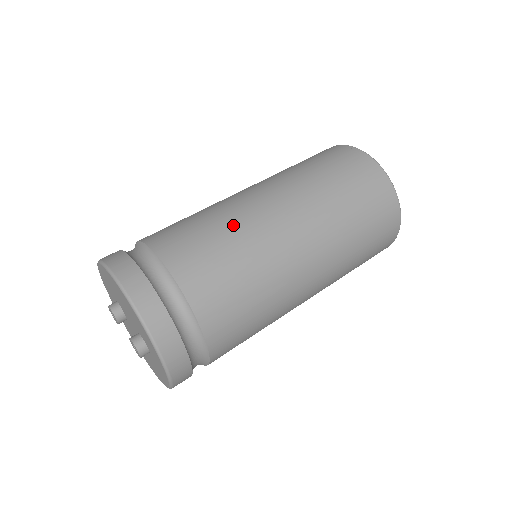
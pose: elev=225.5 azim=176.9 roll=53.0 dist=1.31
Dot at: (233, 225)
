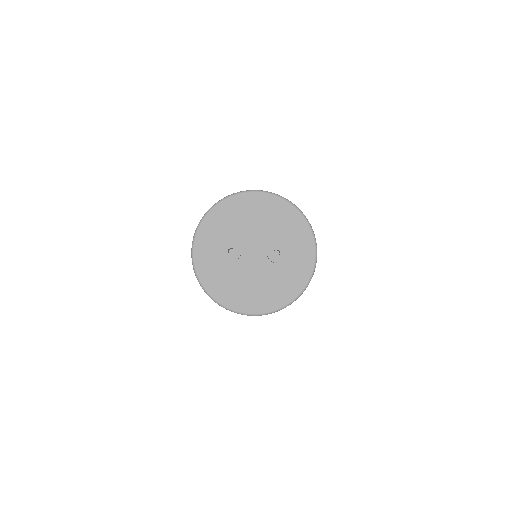
Dot at: occluded
